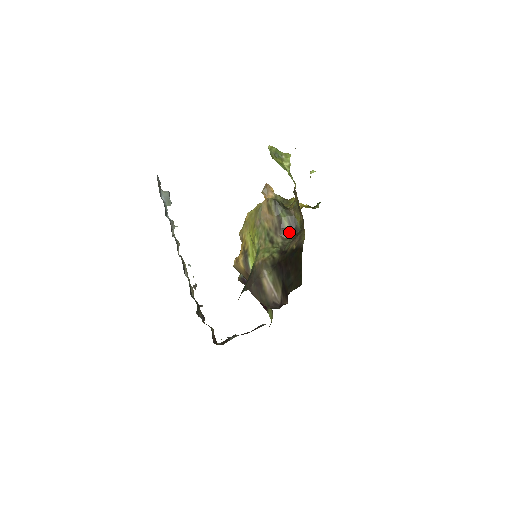
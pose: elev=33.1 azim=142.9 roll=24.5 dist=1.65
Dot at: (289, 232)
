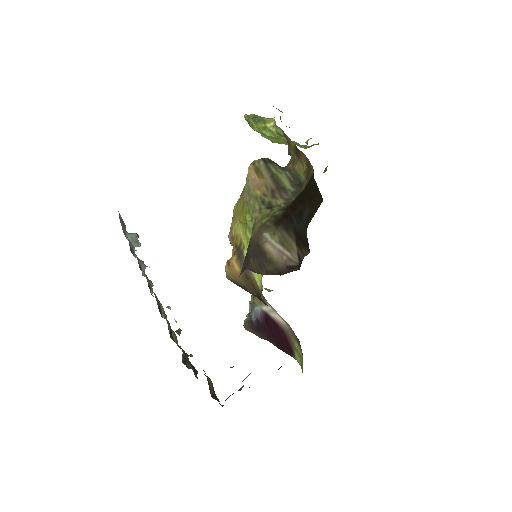
Dot at: (292, 189)
